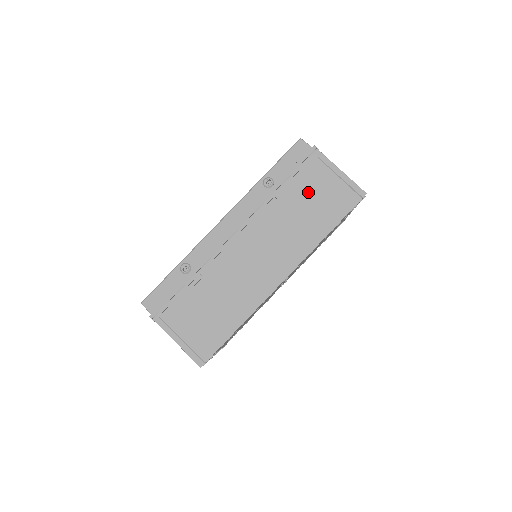
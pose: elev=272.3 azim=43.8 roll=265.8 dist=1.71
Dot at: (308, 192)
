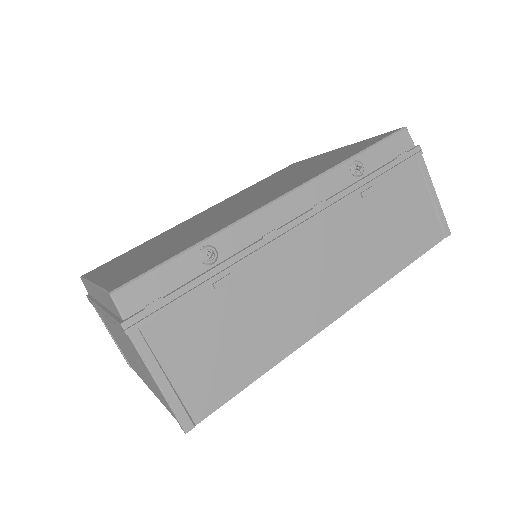
Dot at: (397, 204)
